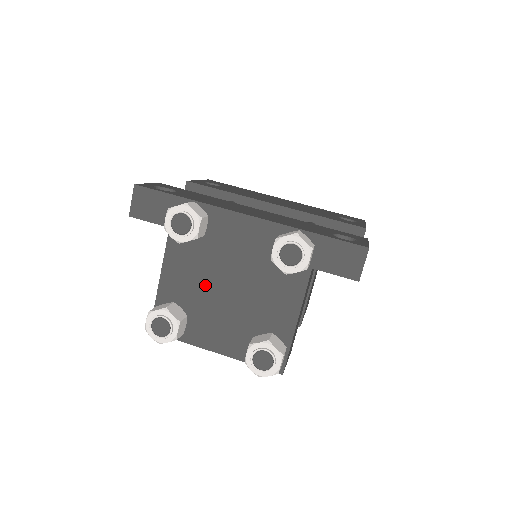
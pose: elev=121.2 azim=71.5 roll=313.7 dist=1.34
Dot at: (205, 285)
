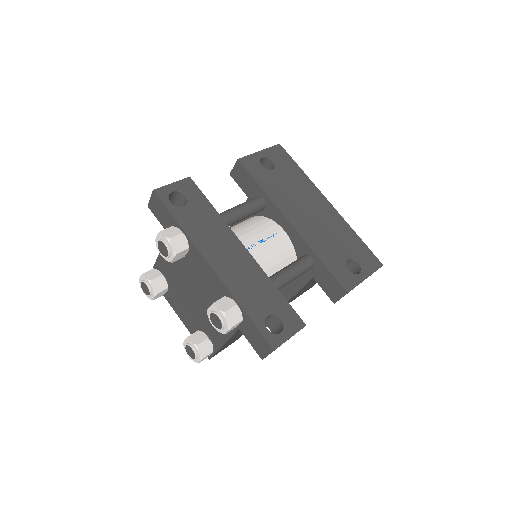
Dot at: (181, 281)
